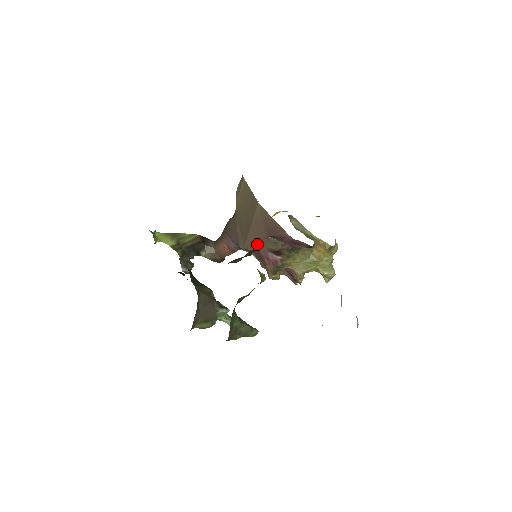
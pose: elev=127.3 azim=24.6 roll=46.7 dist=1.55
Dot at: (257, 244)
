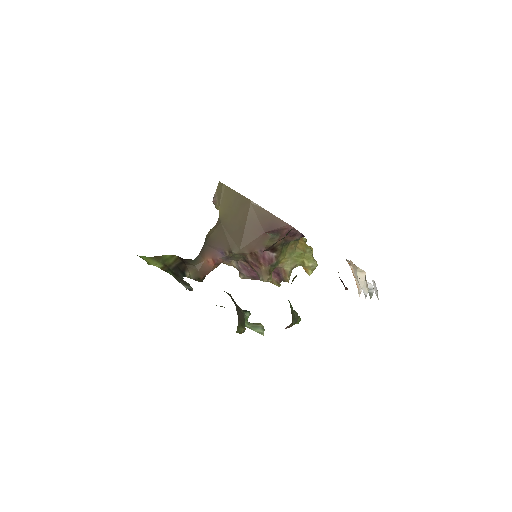
Dot at: (254, 244)
